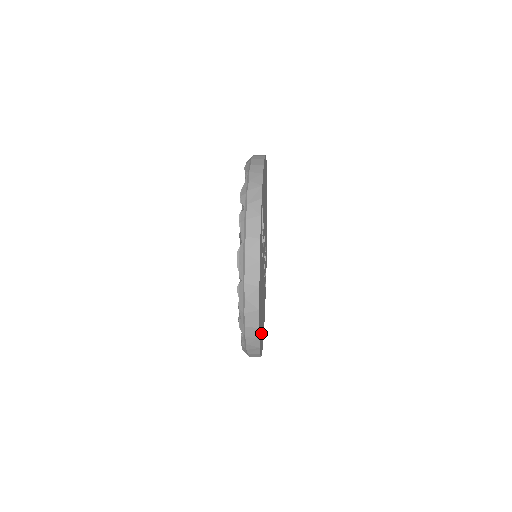
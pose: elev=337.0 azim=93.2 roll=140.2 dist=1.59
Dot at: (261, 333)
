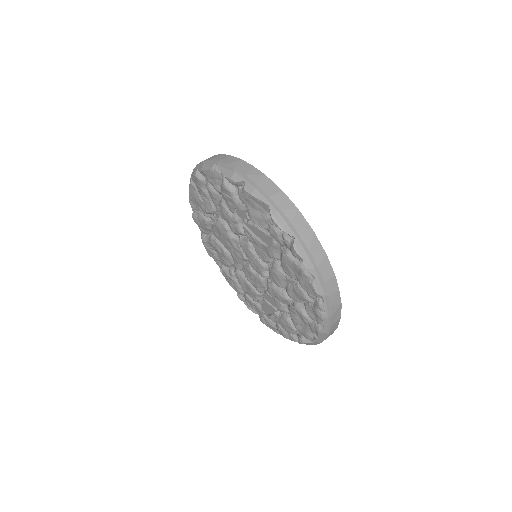
Dot at: occluded
